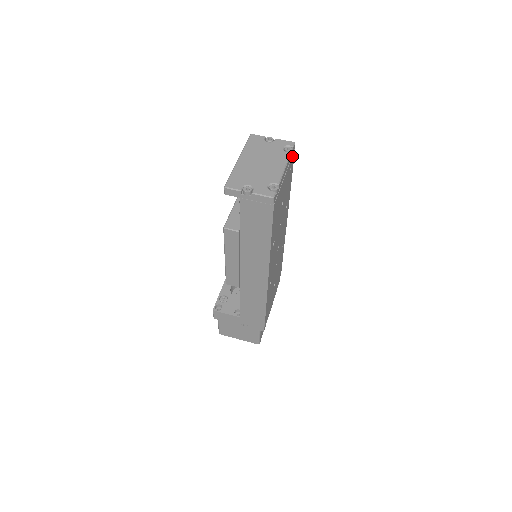
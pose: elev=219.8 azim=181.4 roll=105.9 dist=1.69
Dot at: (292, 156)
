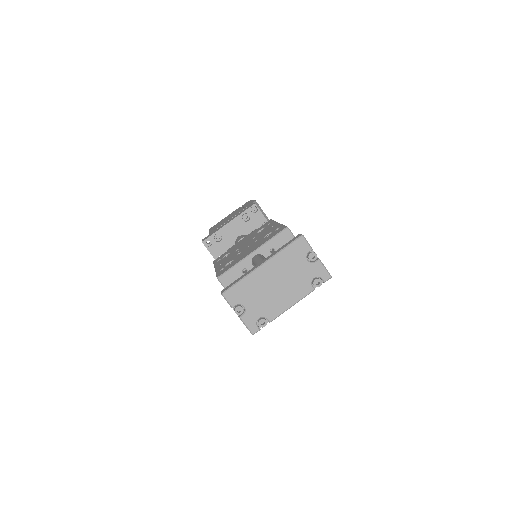
Dot at: occluded
